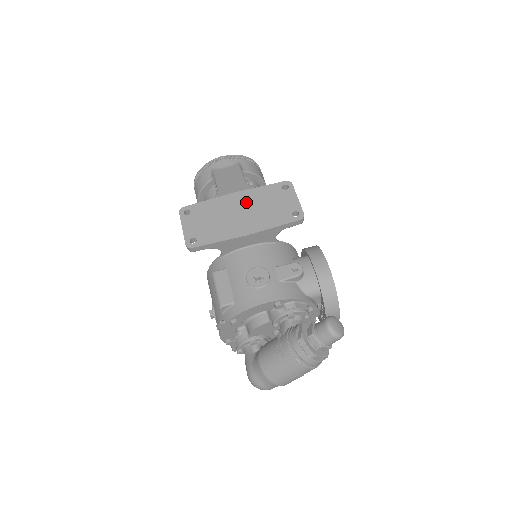
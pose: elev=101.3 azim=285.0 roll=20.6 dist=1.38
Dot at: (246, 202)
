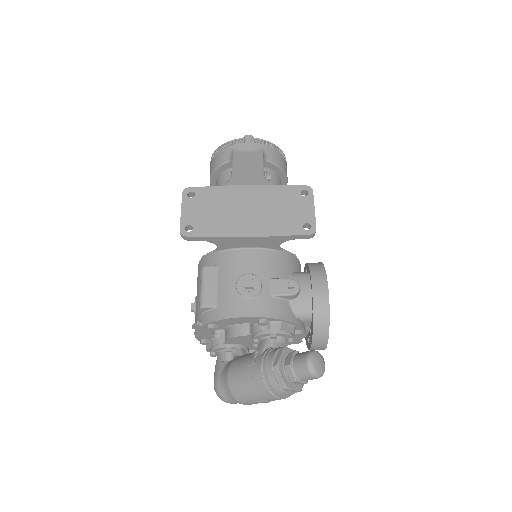
Dot at: (257, 199)
